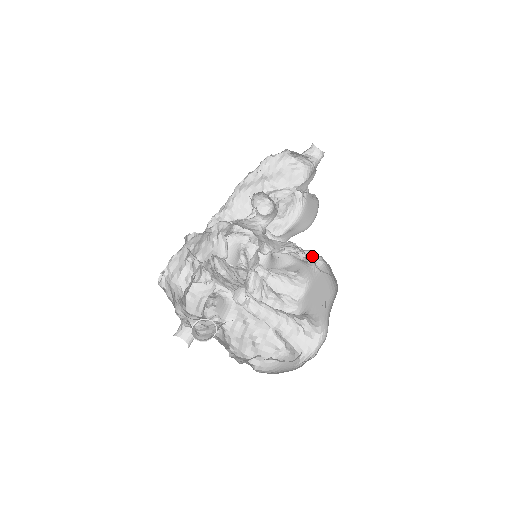
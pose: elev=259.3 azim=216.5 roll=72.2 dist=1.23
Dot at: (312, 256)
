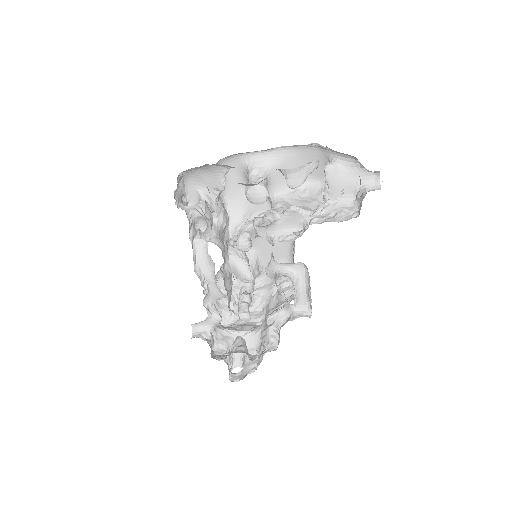
Dot at: occluded
